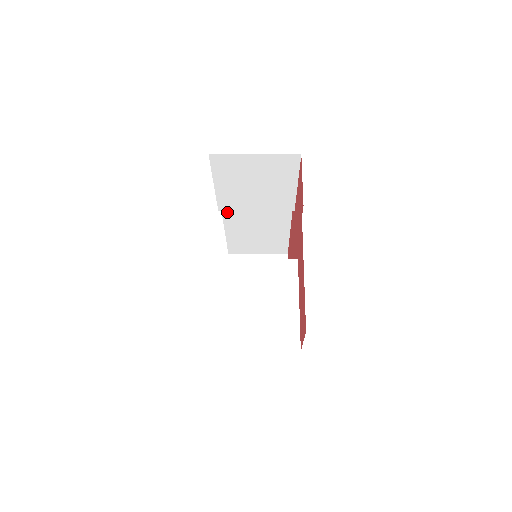
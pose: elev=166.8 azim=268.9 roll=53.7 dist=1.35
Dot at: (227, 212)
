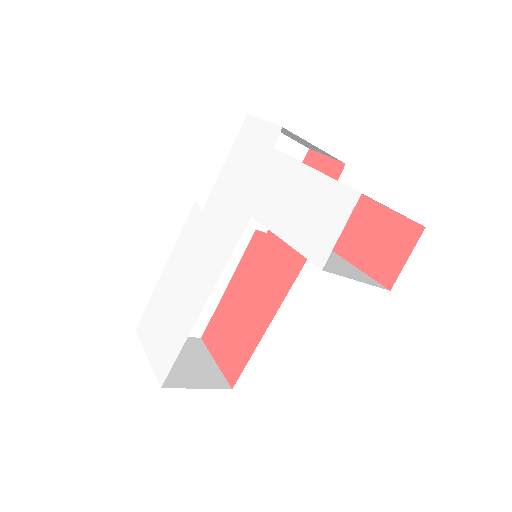
Dot at: occluded
